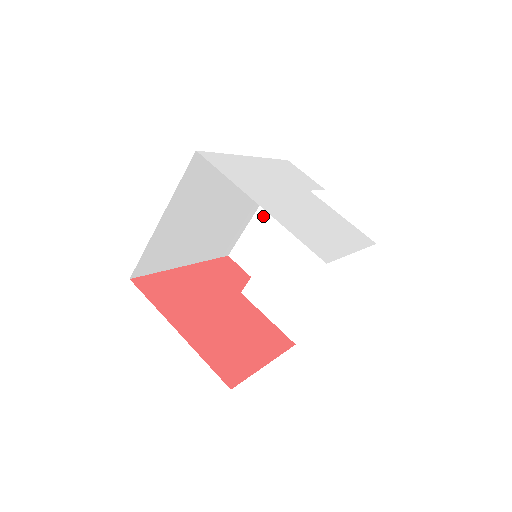
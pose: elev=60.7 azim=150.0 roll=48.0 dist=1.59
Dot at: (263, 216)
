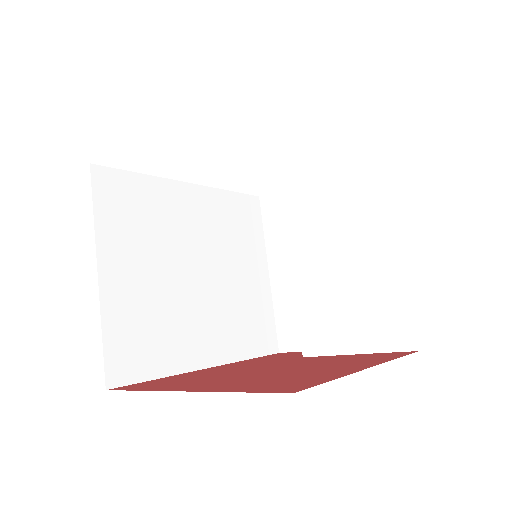
Dot at: (278, 270)
